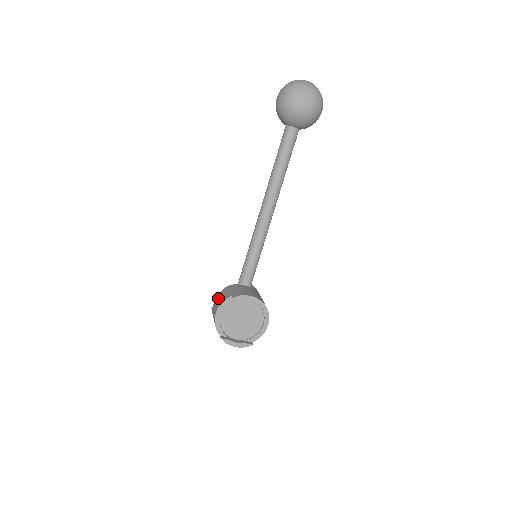
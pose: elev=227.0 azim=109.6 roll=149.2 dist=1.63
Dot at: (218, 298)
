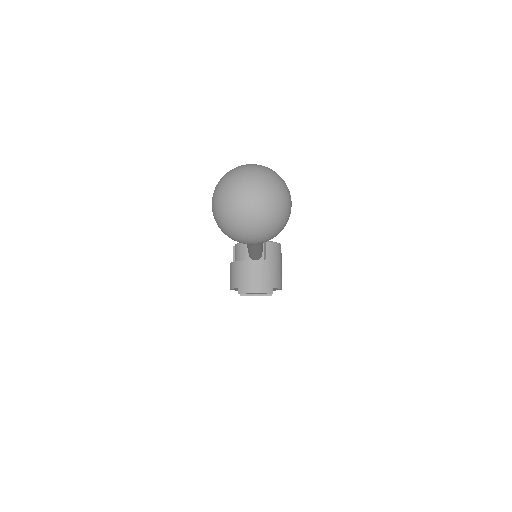
Dot at: (230, 270)
